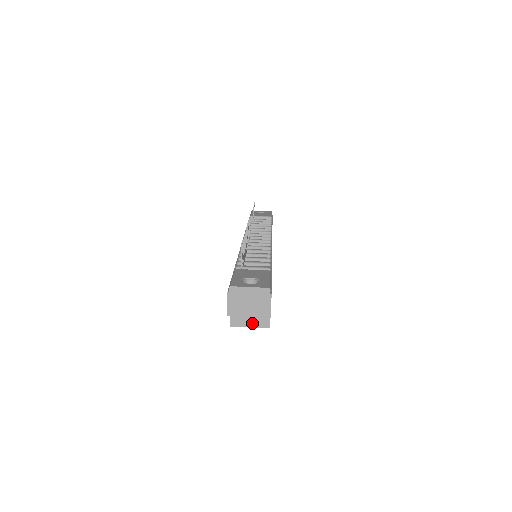
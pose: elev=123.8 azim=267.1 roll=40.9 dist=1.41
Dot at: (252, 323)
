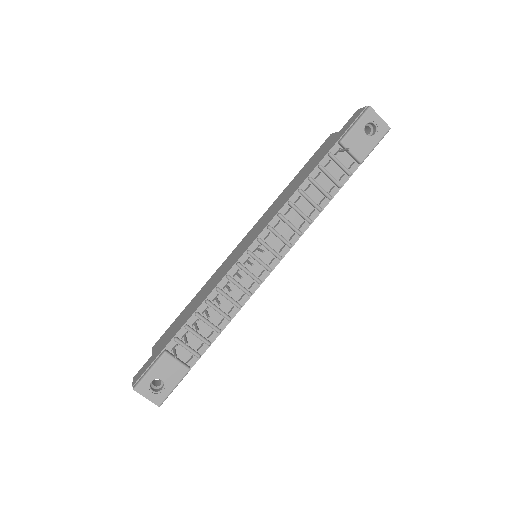
Dot at: occluded
